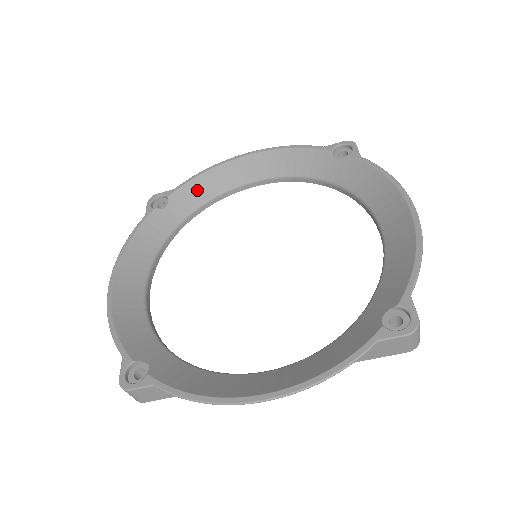
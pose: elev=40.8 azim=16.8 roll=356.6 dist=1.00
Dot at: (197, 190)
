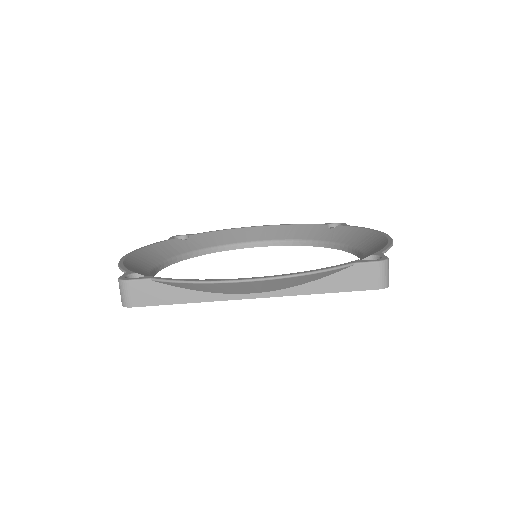
Dot at: (213, 238)
